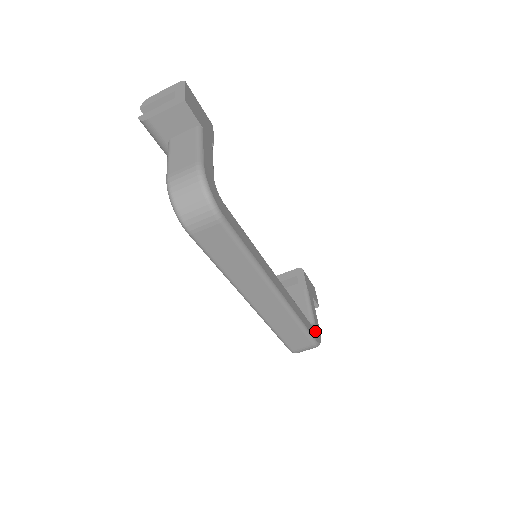
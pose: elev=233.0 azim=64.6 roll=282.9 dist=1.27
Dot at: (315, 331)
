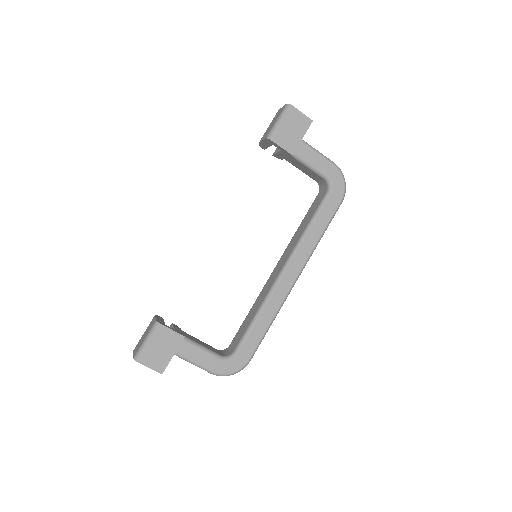
Dot at: (334, 190)
